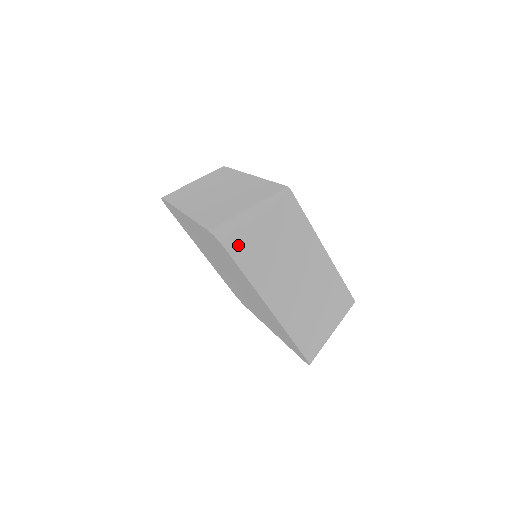
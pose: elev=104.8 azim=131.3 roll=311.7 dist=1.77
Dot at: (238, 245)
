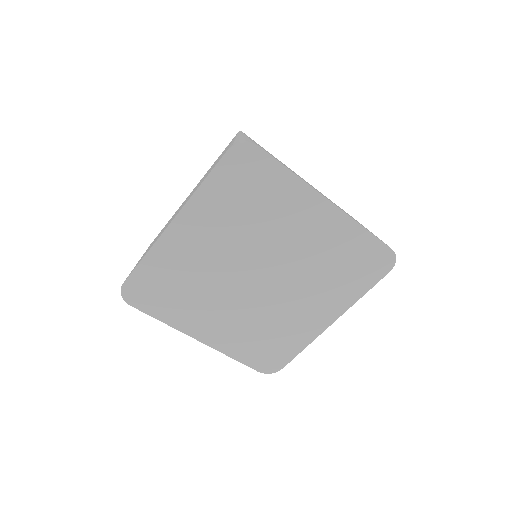
Dot at: occluded
